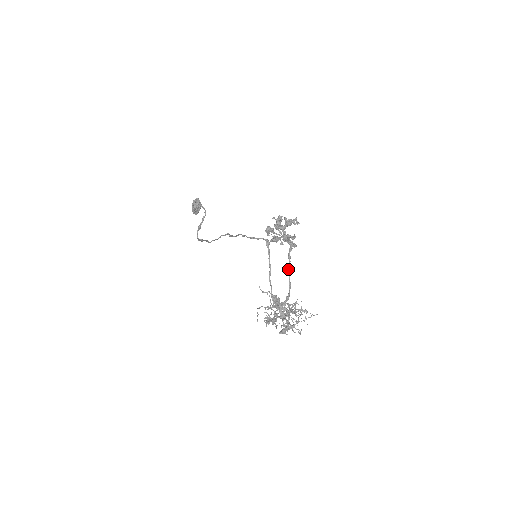
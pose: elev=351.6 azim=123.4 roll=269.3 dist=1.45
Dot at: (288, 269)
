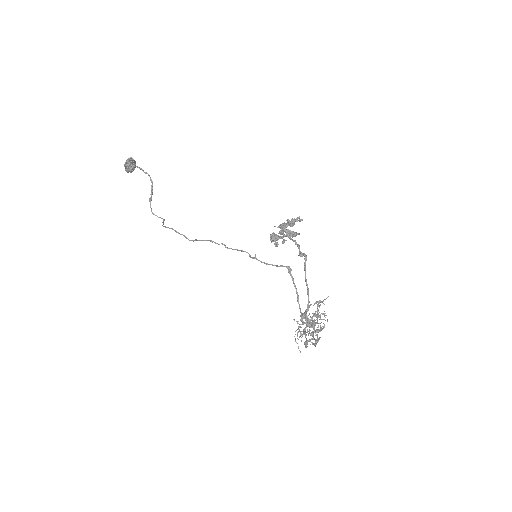
Dot at: (305, 277)
